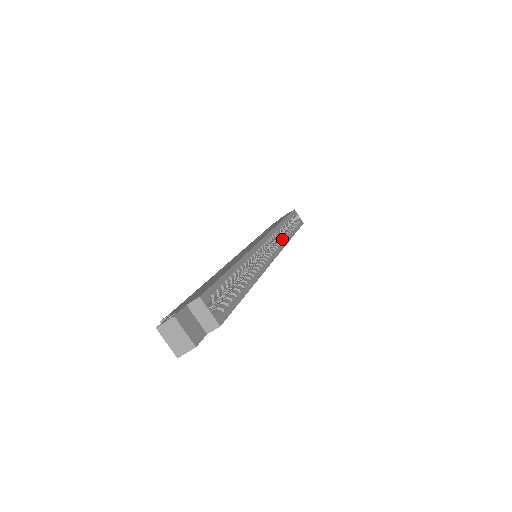
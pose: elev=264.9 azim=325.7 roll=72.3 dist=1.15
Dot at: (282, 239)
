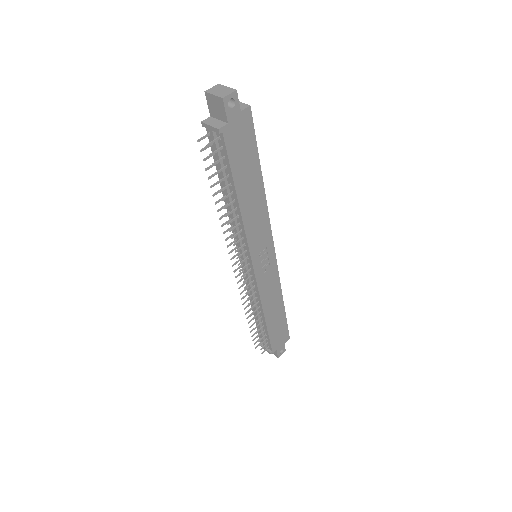
Dot at: occluded
